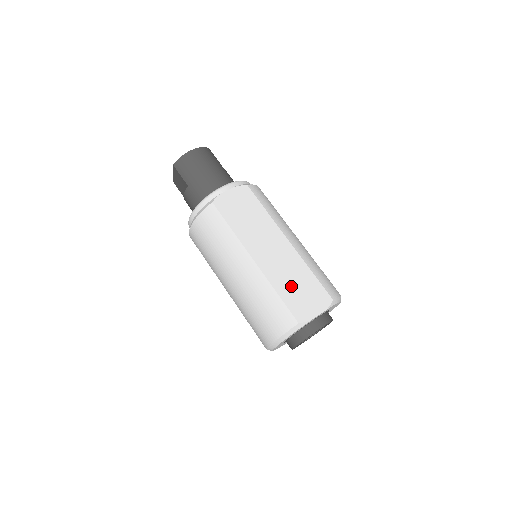
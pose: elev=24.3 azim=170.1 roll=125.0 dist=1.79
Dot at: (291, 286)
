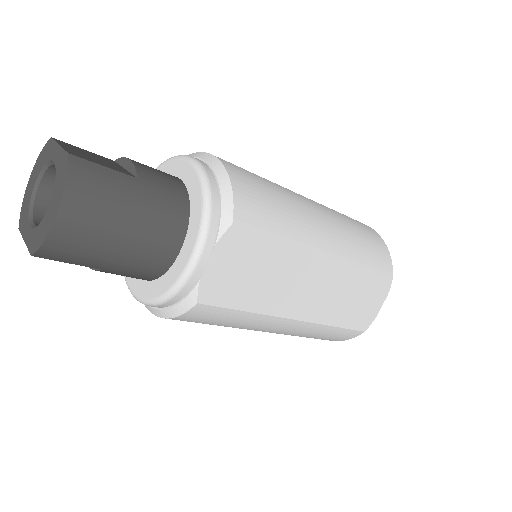
Dot at: (348, 306)
